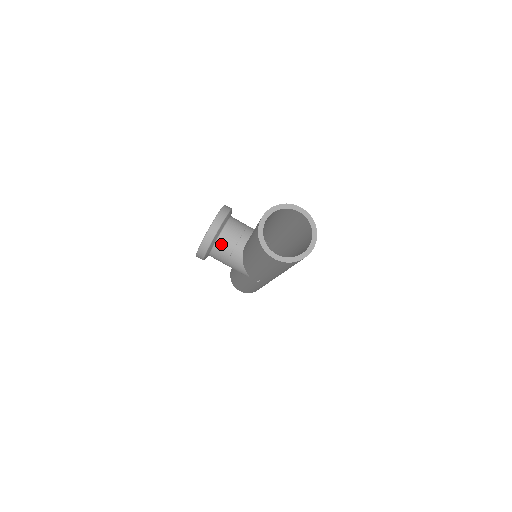
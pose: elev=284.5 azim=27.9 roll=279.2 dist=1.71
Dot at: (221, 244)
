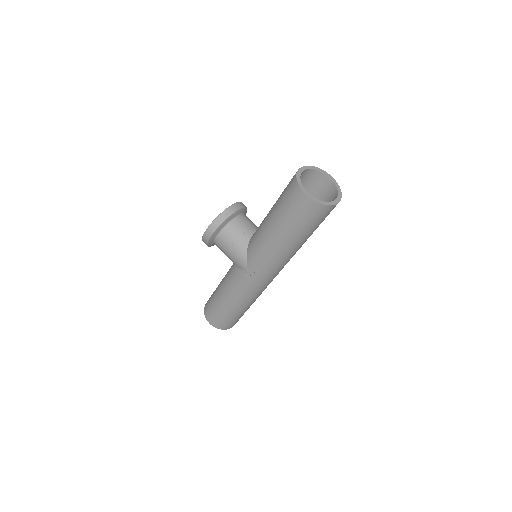
Dot at: (233, 226)
